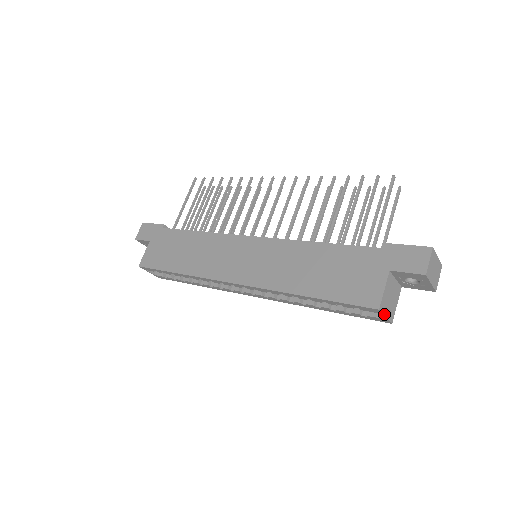
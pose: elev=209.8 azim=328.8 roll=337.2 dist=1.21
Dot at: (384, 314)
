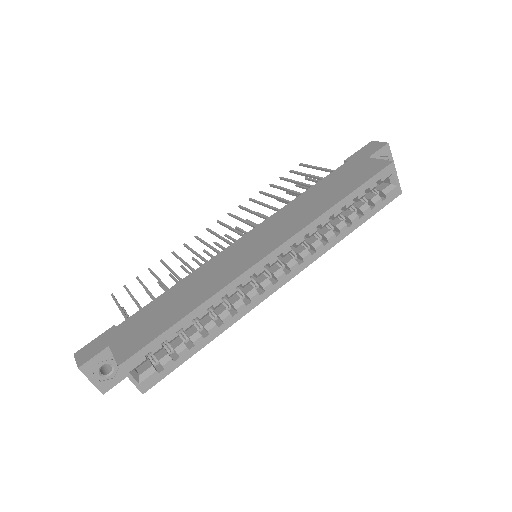
Dot at: (396, 173)
